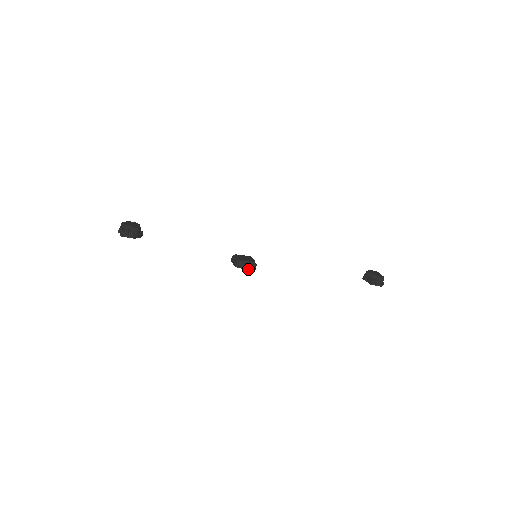
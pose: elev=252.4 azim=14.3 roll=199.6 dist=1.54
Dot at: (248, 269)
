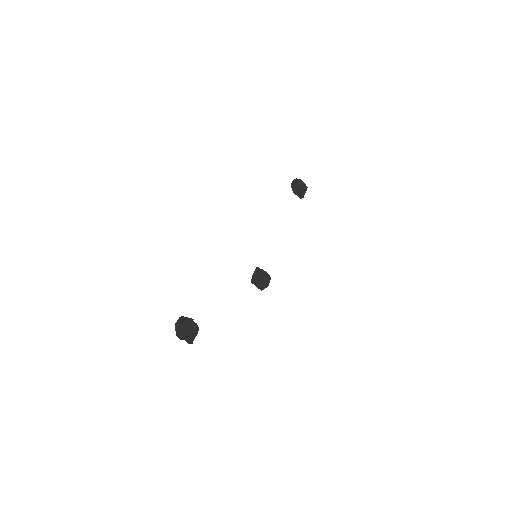
Dot at: occluded
